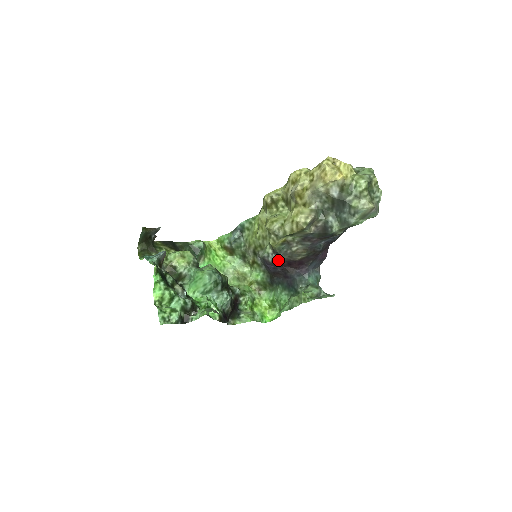
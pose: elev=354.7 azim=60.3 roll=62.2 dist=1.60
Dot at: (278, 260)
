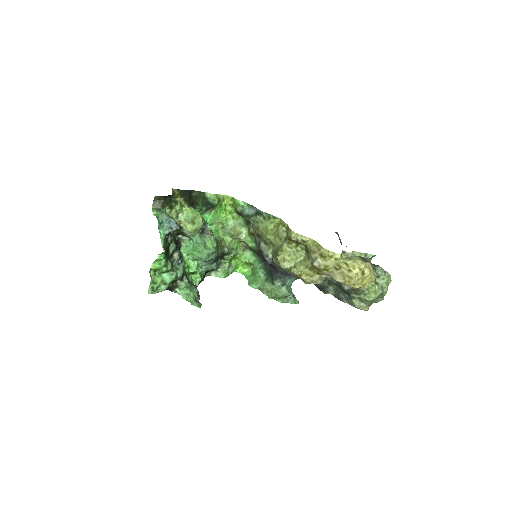
Dot at: (272, 264)
